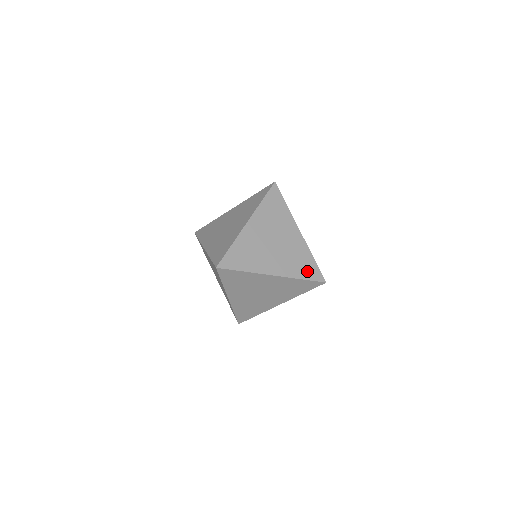
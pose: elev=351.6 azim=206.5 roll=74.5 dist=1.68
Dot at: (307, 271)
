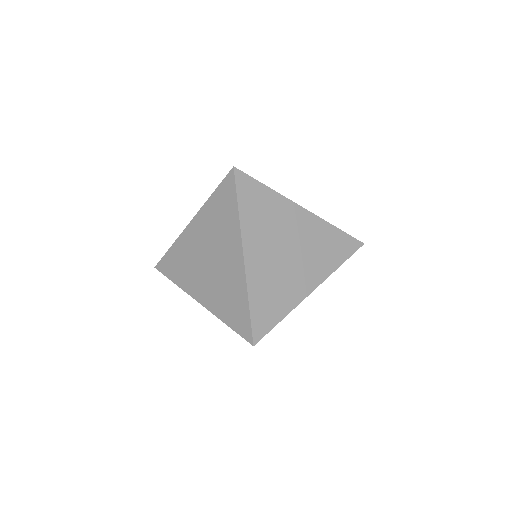
Dot at: occluded
